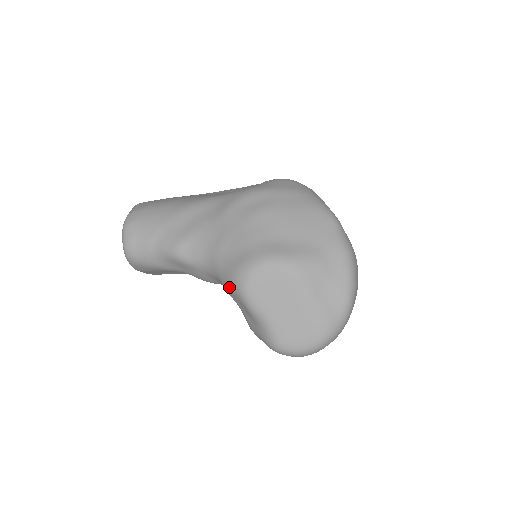
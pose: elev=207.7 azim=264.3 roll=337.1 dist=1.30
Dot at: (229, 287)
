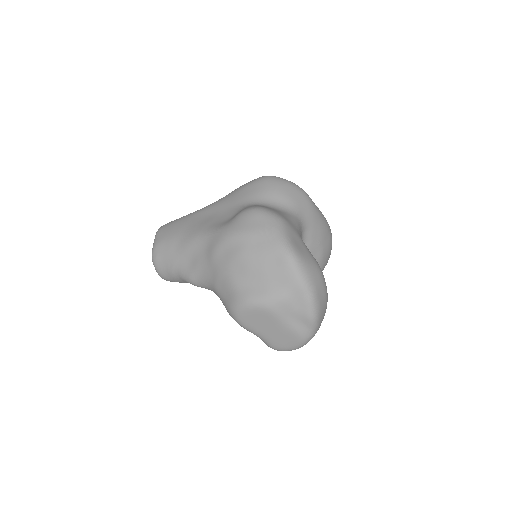
Dot at: occluded
